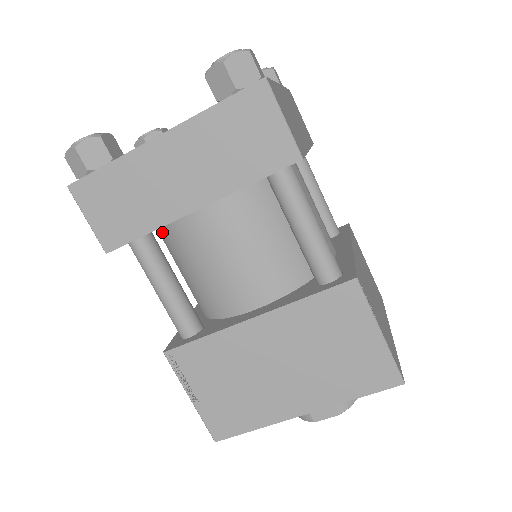
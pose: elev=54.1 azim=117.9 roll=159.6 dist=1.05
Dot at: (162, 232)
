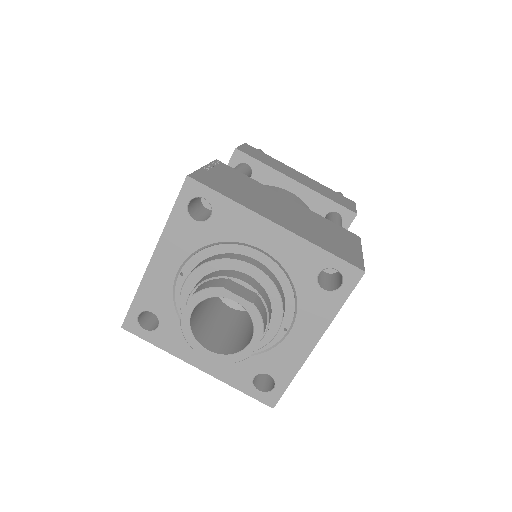
Dot at: occluded
